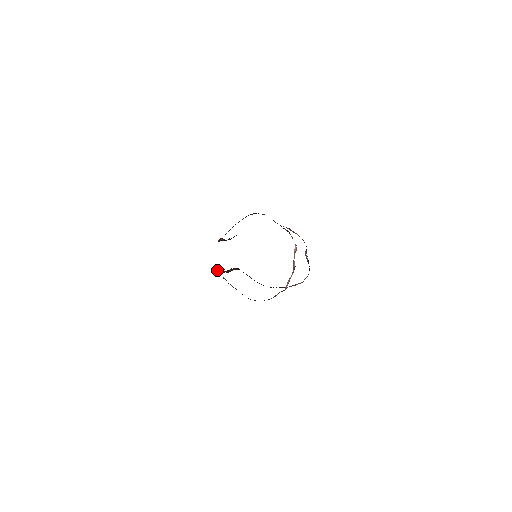
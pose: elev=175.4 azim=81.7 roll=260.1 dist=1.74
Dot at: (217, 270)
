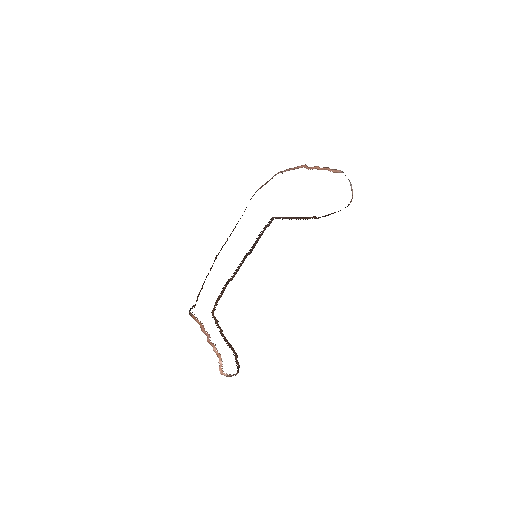
Dot at: (213, 309)
